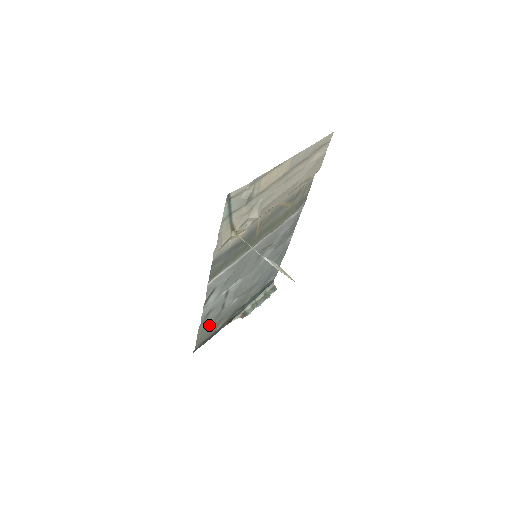
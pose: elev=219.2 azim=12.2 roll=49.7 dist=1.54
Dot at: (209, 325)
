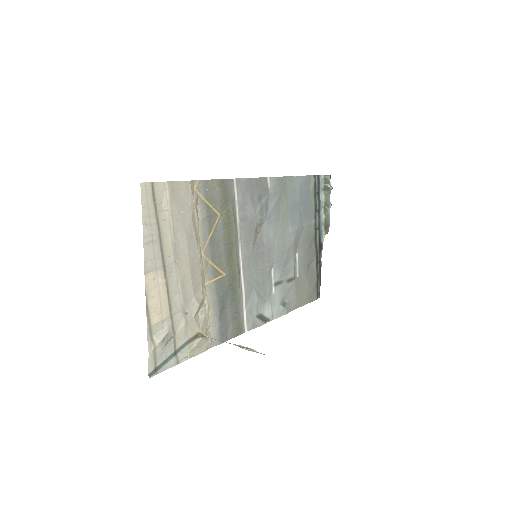
Dot at: (301, 290)
